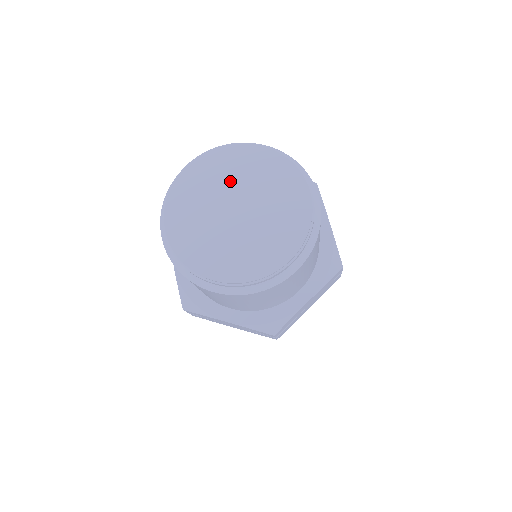
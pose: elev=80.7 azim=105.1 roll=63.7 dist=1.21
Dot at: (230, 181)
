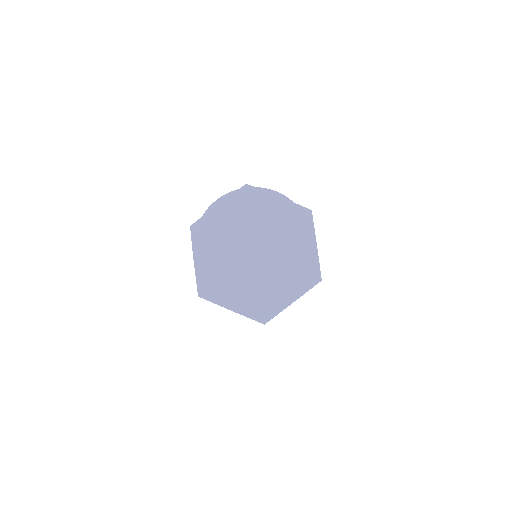
Dot at: (250, 221)
